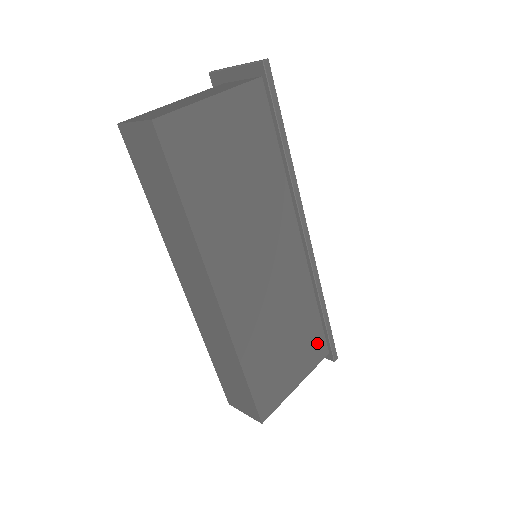
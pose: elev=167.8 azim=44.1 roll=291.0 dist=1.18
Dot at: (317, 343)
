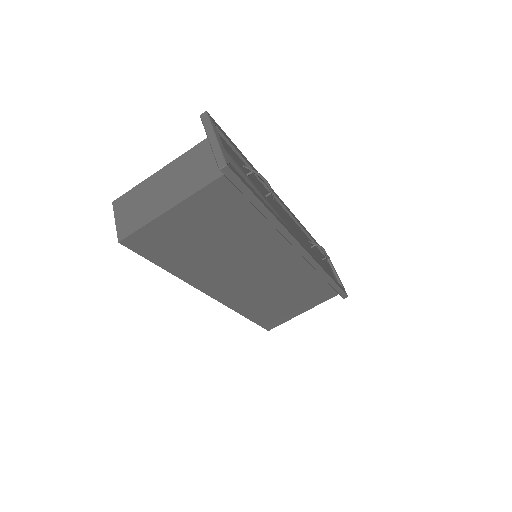
Dot at: (324, 292)
